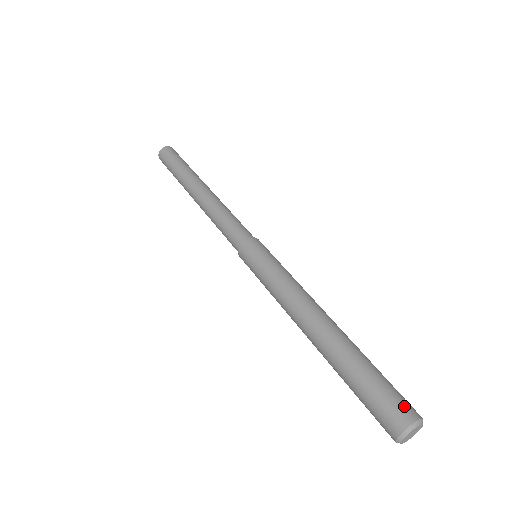
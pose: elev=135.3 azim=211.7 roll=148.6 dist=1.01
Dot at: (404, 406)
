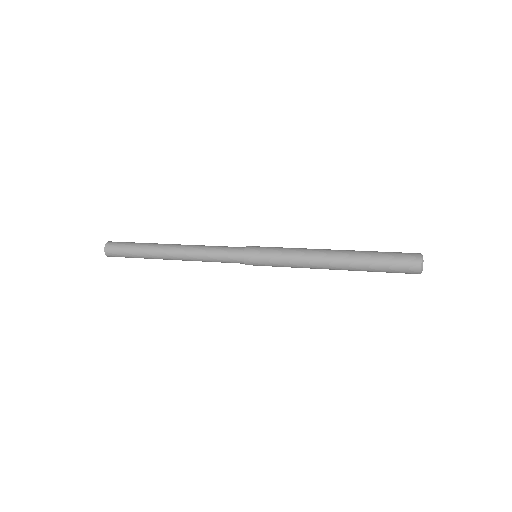
Dot at: (410, 253)
